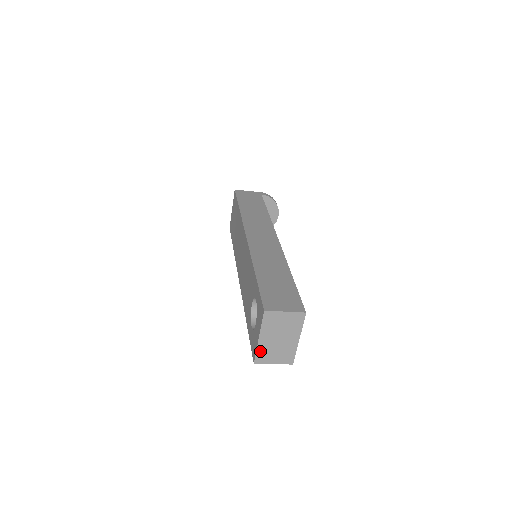
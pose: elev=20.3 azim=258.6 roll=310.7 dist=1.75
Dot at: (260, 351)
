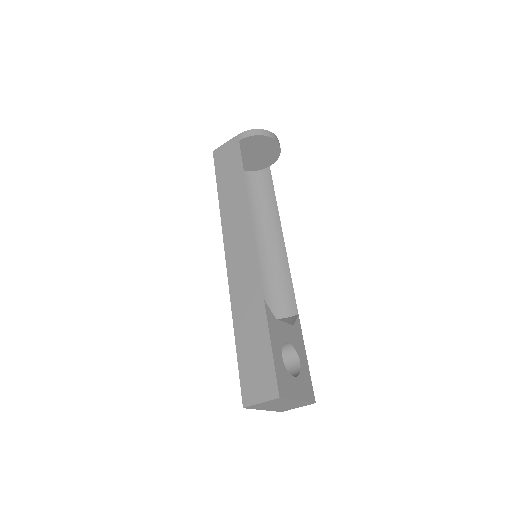
Dot at: (276, 410)
